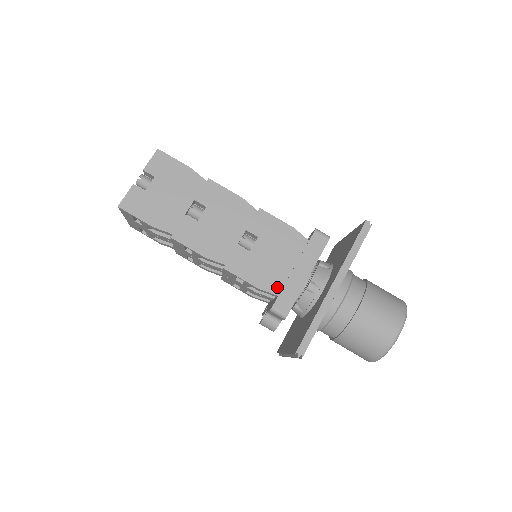
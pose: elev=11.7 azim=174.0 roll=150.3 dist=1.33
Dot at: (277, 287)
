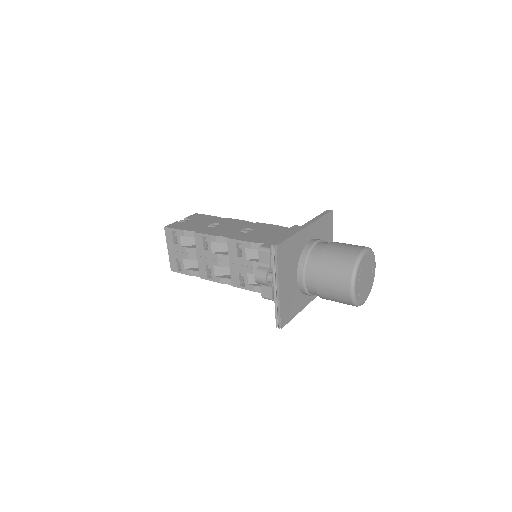
Dot at: (264, 241)
